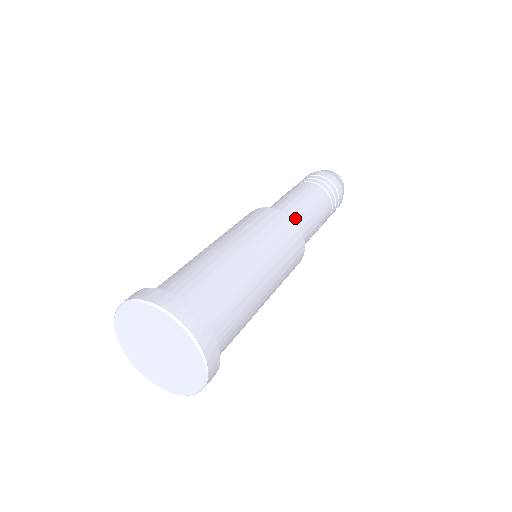
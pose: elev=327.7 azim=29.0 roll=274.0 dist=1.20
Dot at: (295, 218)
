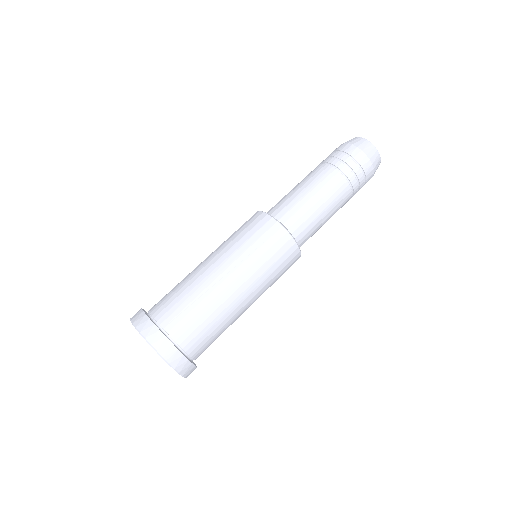
Dot at: (305, 237)
